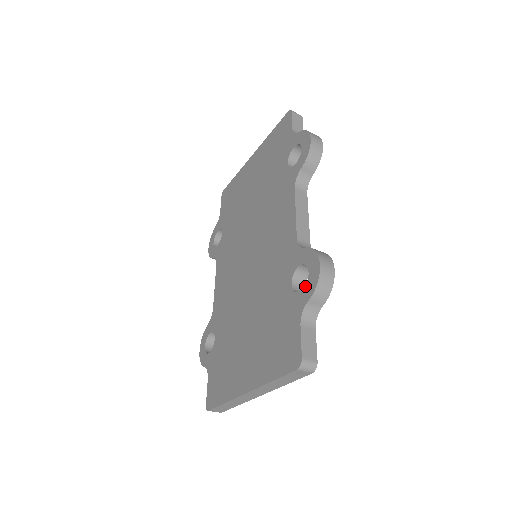
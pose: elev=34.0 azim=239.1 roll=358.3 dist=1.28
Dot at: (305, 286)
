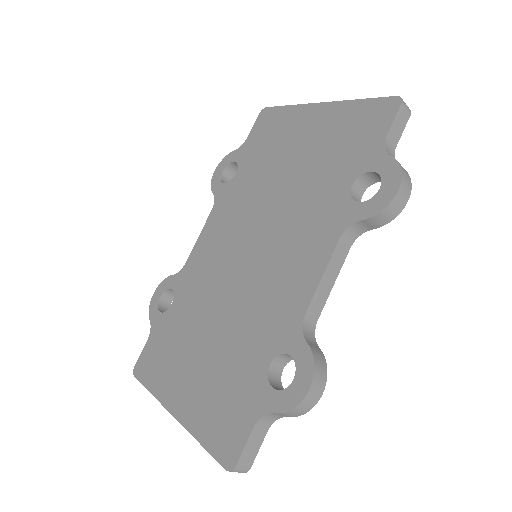
Dot at: (281, 391)
